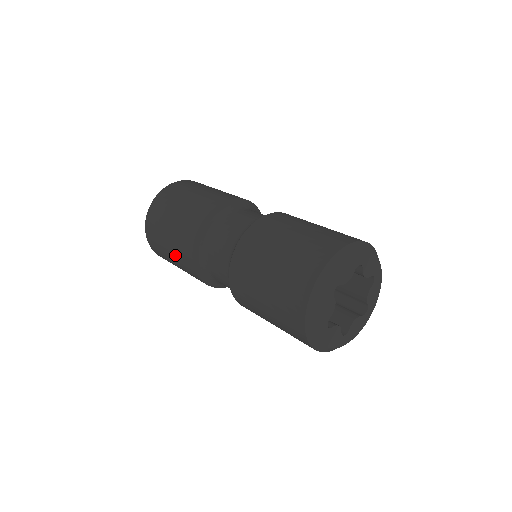
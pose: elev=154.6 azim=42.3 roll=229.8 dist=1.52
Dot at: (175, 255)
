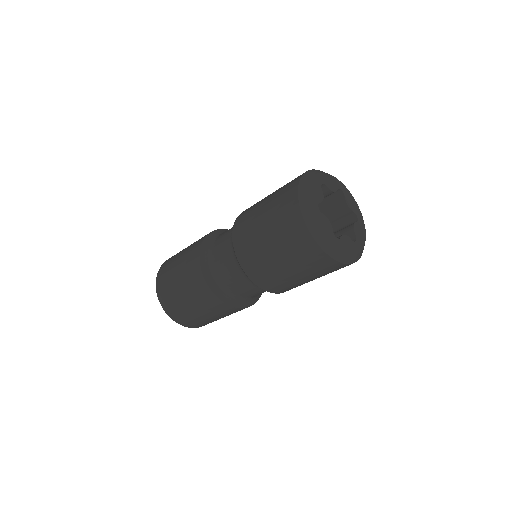
Dot at: (182, 268)
